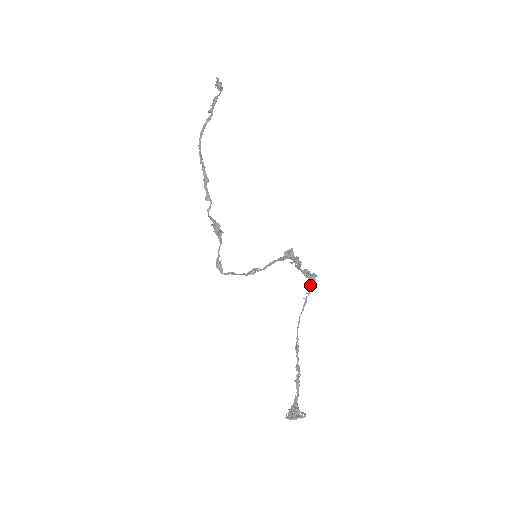
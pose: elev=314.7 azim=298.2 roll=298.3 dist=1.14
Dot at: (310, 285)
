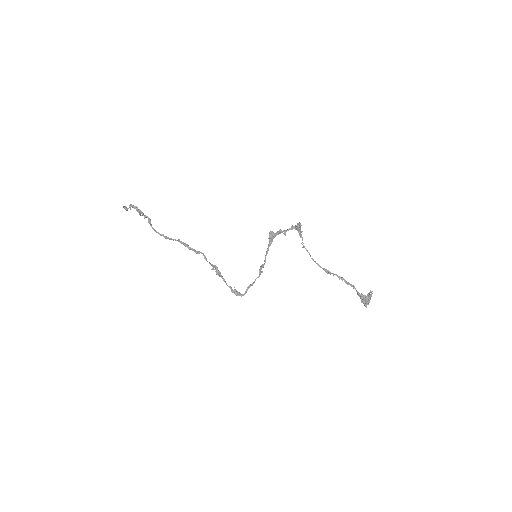
Dot at: (300, 234)
